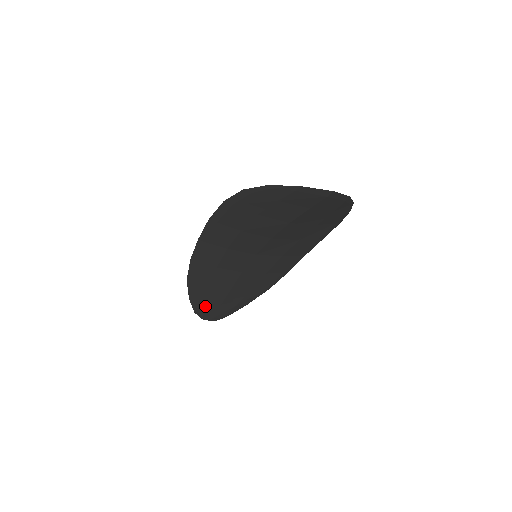
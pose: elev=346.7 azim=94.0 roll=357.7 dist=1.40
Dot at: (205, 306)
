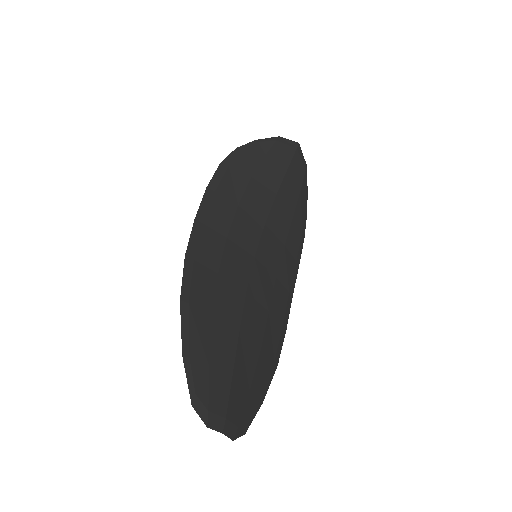
Dot at: (210, 375)
